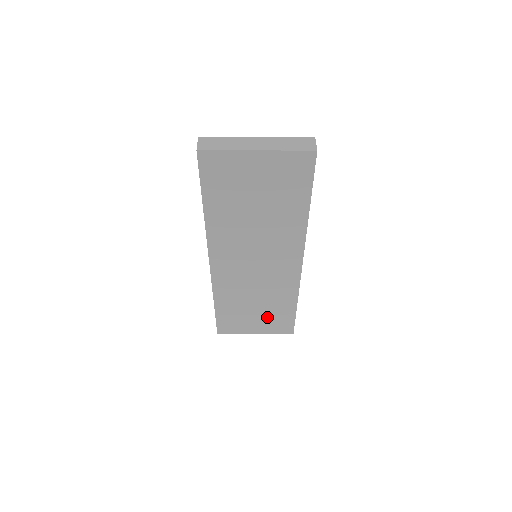
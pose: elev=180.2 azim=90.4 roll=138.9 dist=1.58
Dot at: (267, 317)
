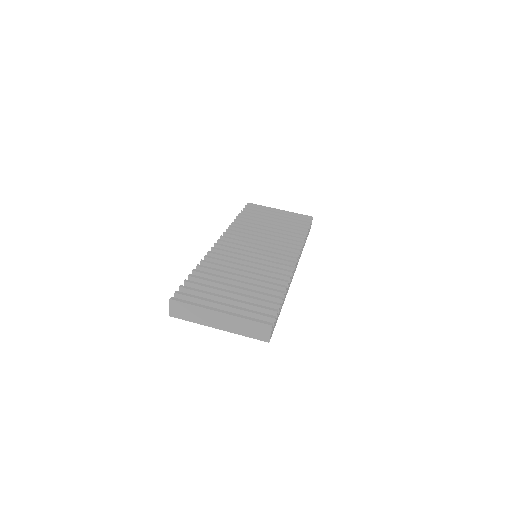
Dot at: occluded
